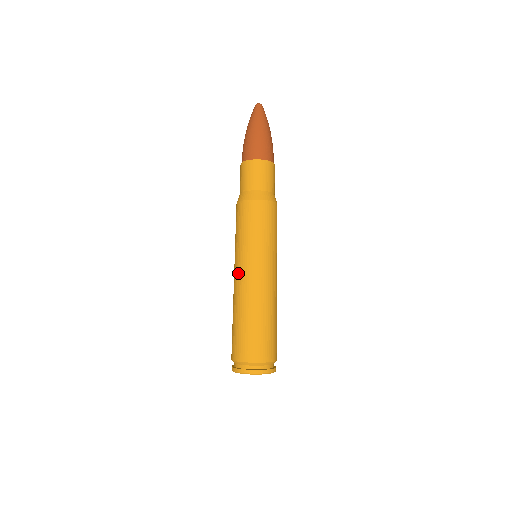
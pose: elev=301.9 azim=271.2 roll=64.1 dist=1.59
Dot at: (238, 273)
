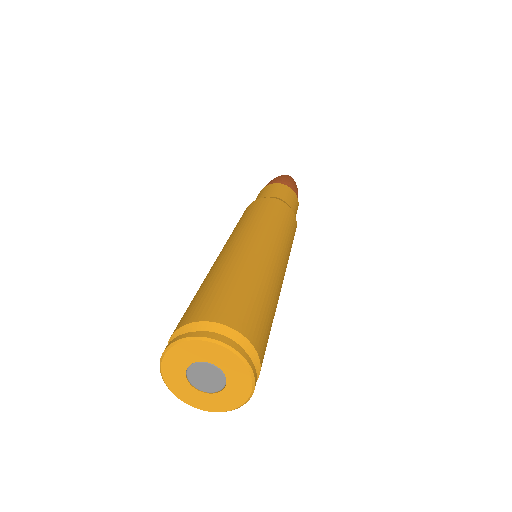
Dot at: (225, 246)
